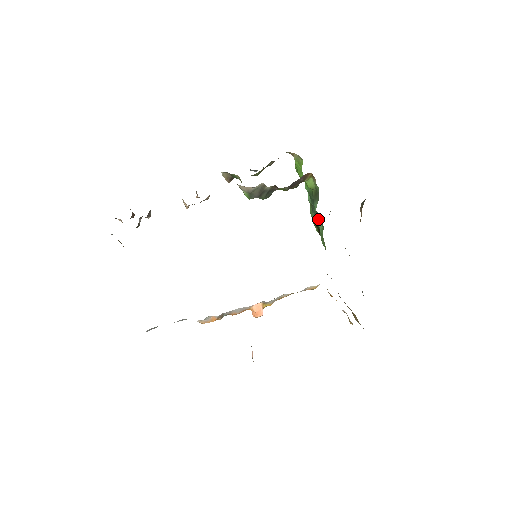
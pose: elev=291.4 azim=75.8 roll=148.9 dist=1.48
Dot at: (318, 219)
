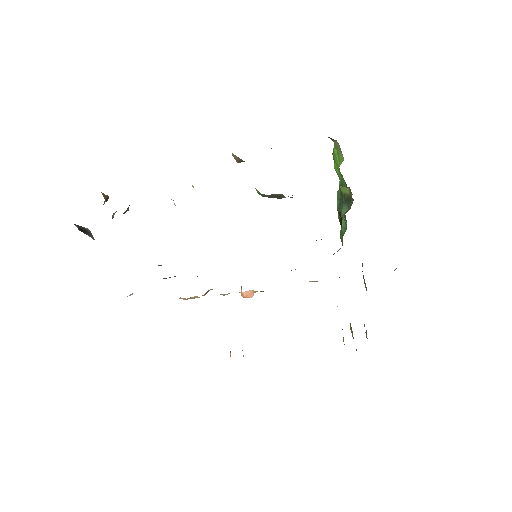
Dot at: (343, 216)
